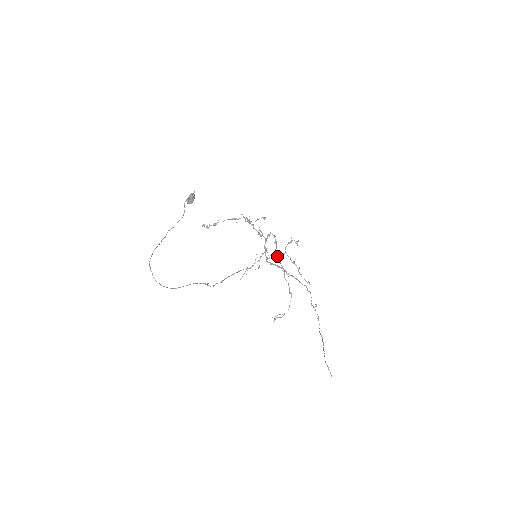
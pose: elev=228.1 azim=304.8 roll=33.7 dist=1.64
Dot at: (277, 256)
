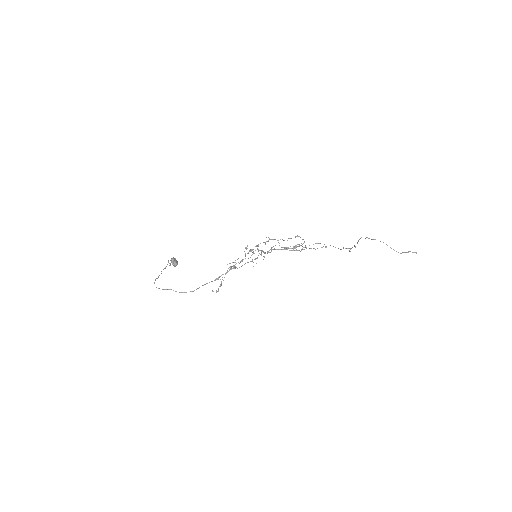
Dot at: (268, 240)
